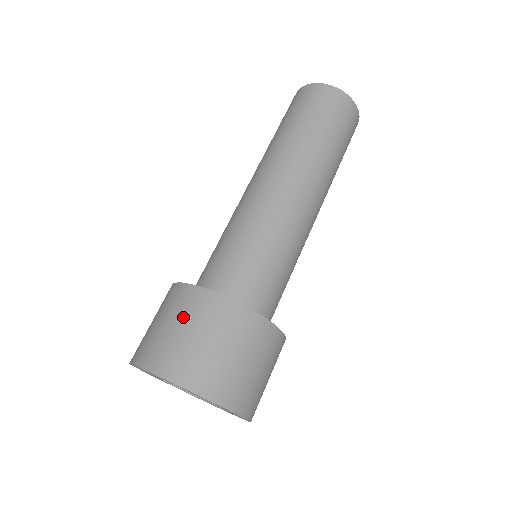
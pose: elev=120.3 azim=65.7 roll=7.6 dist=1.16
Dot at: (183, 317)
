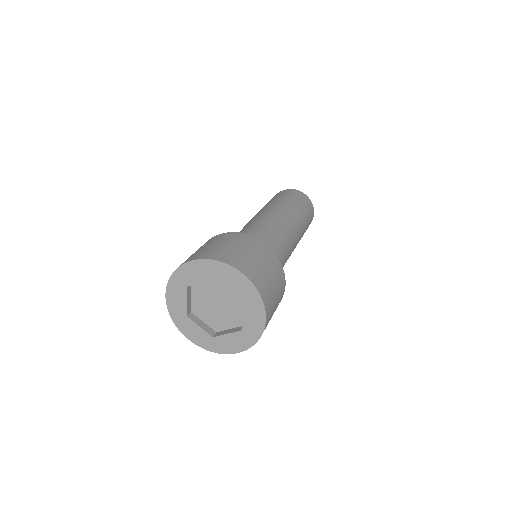
Dot at: (216, 241)
